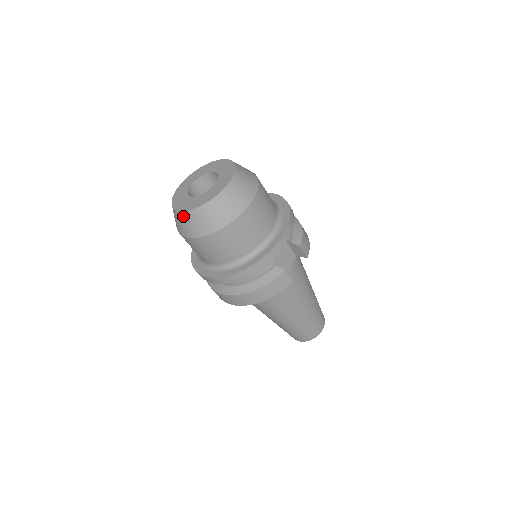
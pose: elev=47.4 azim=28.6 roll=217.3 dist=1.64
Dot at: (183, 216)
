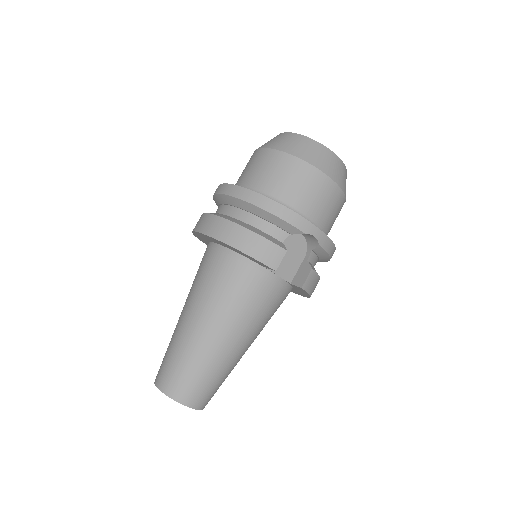
Dot at: (283, 135)
